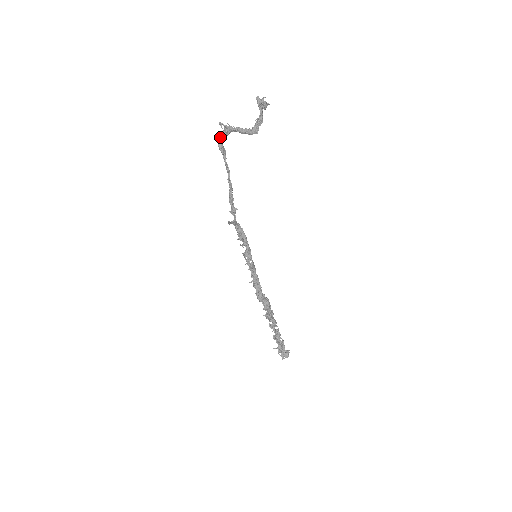
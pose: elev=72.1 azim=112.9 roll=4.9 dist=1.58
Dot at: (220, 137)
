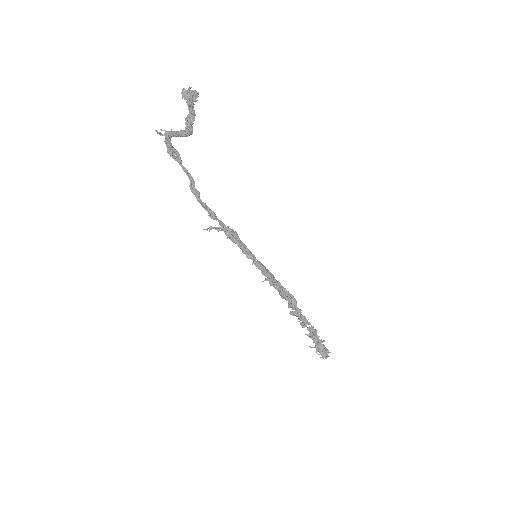
Dot at: occluded
